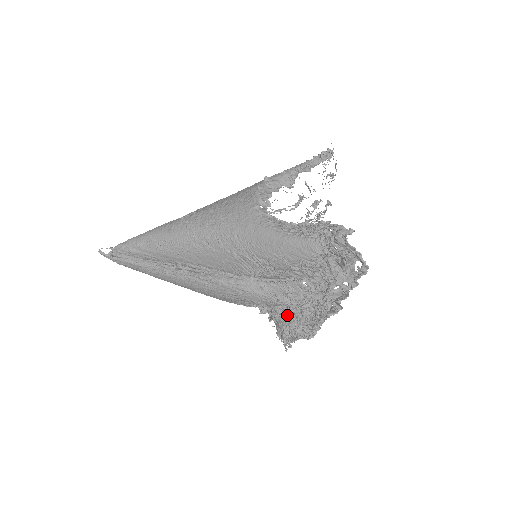
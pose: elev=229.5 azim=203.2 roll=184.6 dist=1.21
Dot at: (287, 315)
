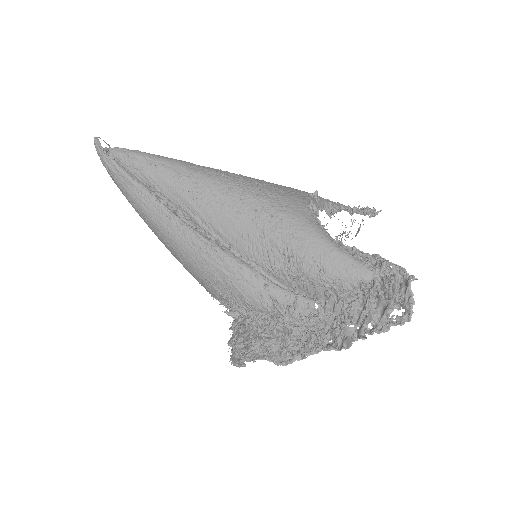
Dot at: (270, 328)
